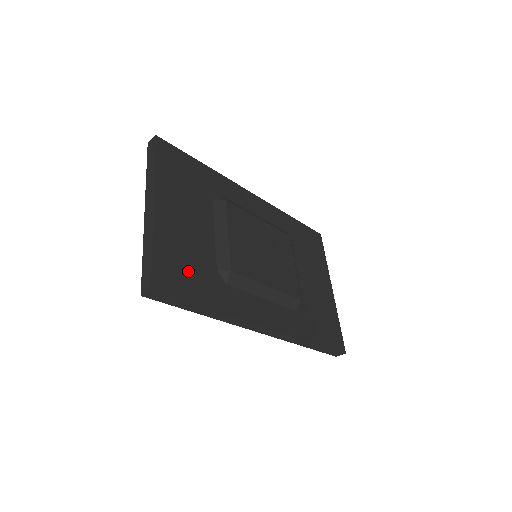
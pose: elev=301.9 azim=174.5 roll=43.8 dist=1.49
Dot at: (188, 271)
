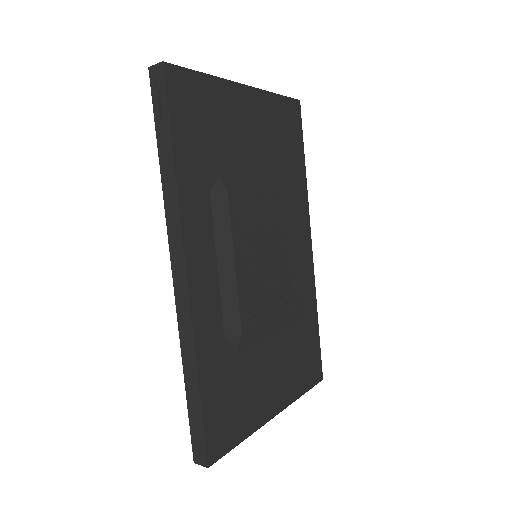
Dot at: (201, 126)
